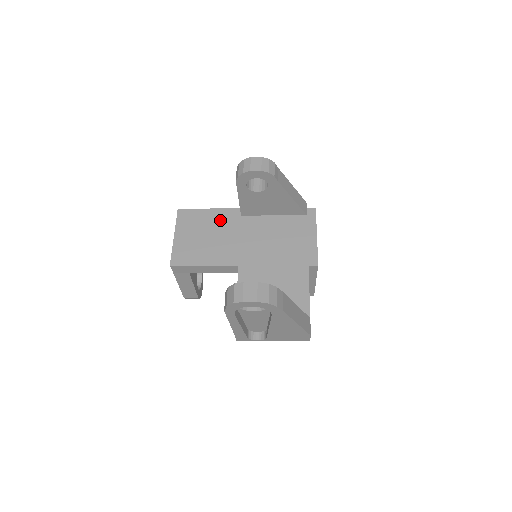
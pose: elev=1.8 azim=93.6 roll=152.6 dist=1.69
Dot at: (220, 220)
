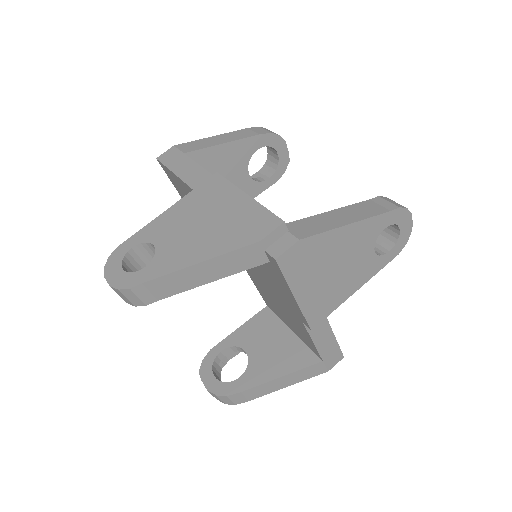
Dot at: occluded
